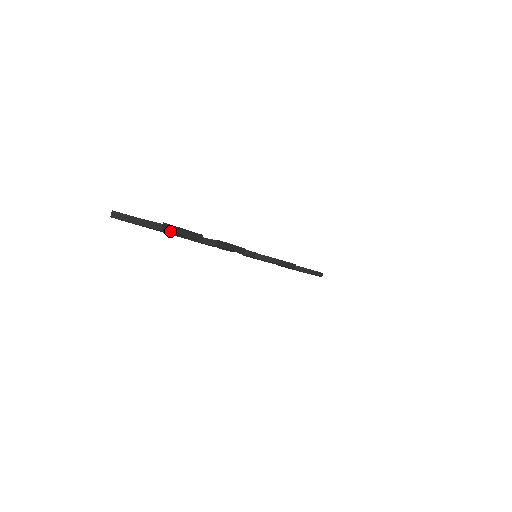
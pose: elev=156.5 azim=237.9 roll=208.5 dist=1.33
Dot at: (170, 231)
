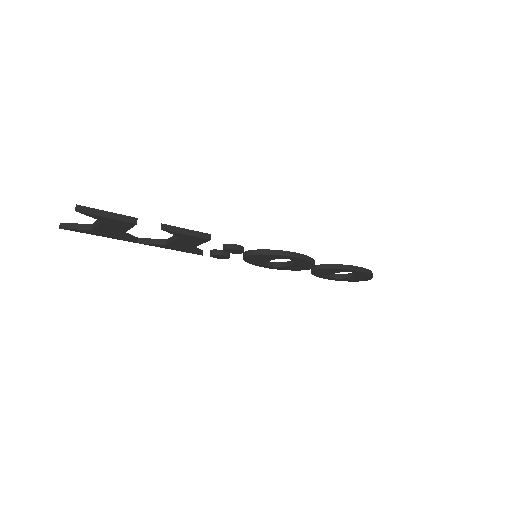
Dot at: (88, 213)
